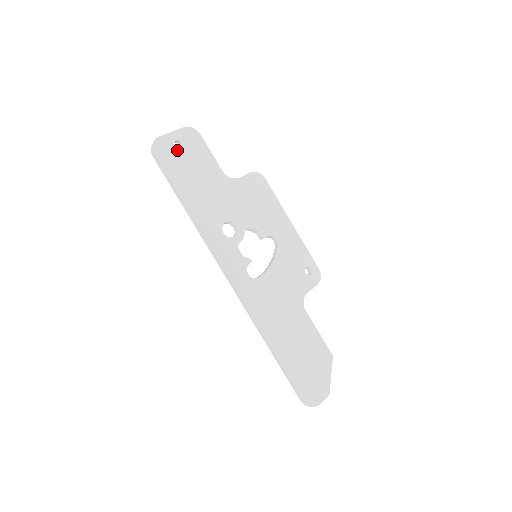
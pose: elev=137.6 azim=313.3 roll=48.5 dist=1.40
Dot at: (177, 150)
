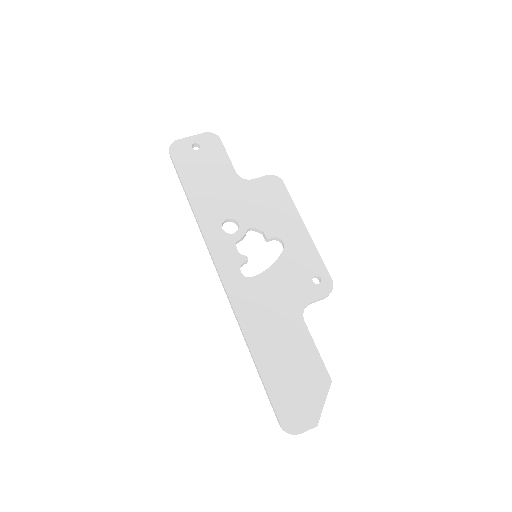
Dot at: (193, 151)
